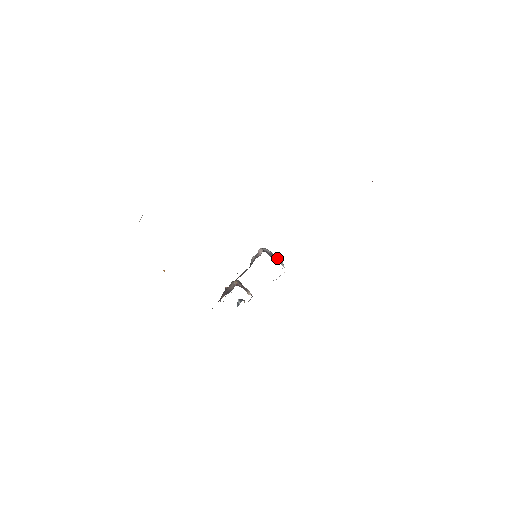
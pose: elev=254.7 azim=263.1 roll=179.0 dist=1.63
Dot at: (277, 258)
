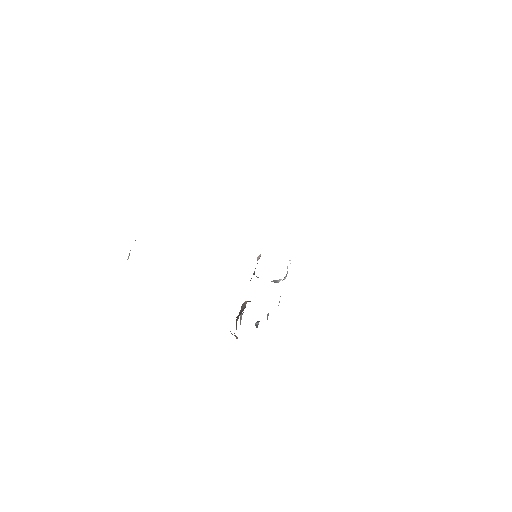
Dot at: occluded
